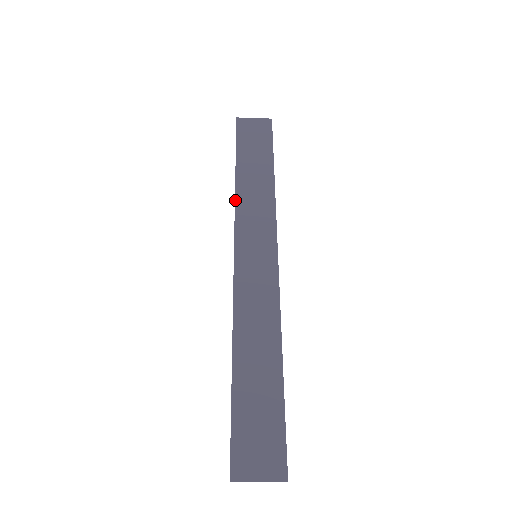
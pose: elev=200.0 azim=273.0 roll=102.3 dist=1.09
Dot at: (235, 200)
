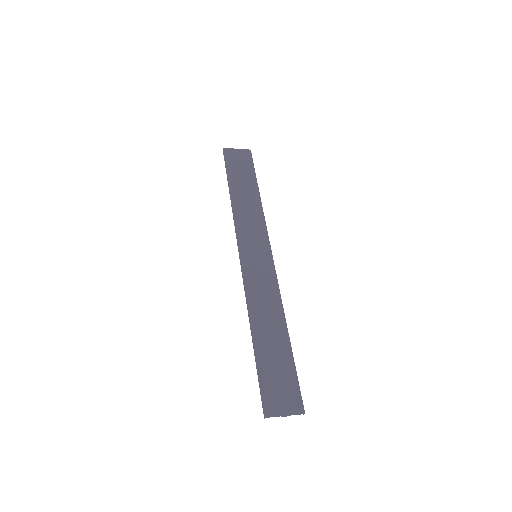
Dot at: (233, 213)
